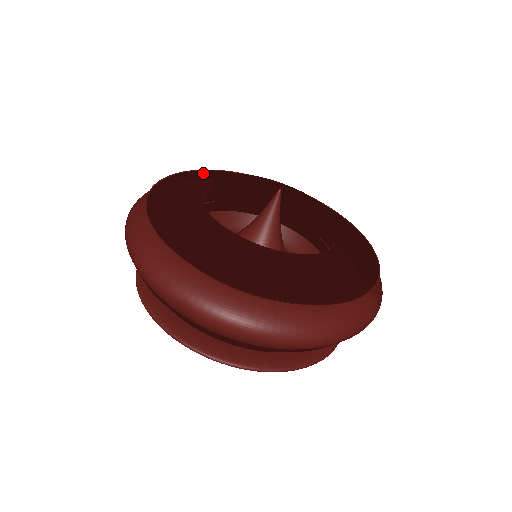
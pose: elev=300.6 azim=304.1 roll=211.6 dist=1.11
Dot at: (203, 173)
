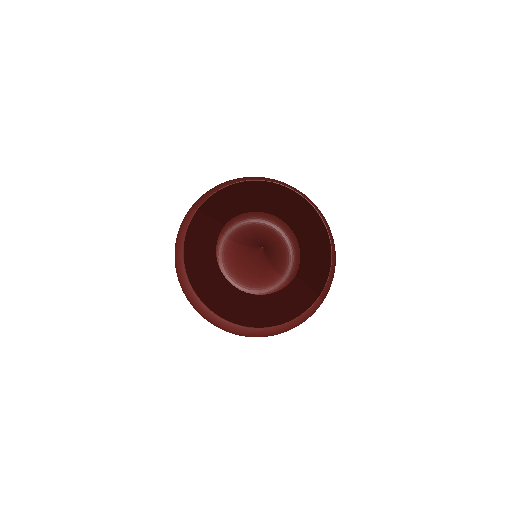
Dot at: (217, 196)
